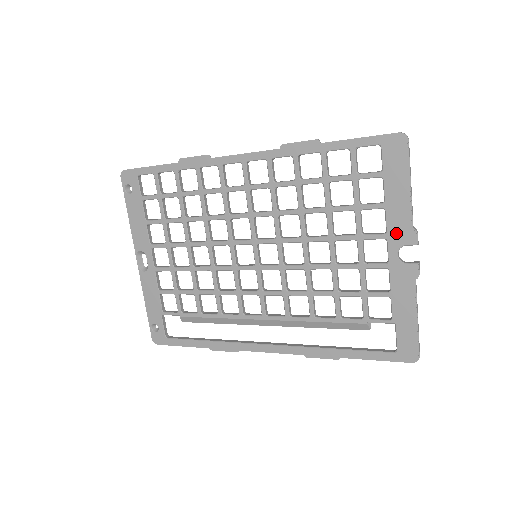
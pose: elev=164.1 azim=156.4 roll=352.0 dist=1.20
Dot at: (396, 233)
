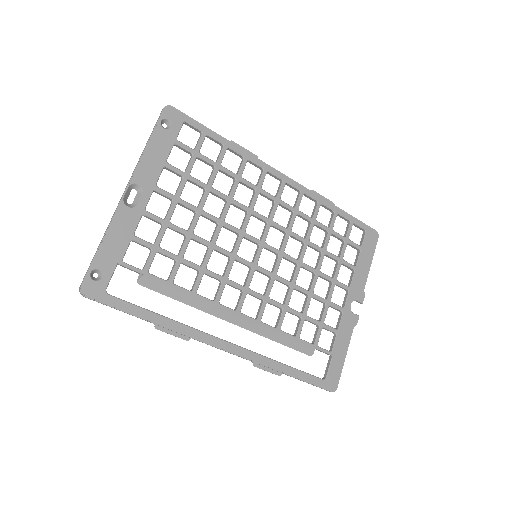
Dot at: (355, 289)
